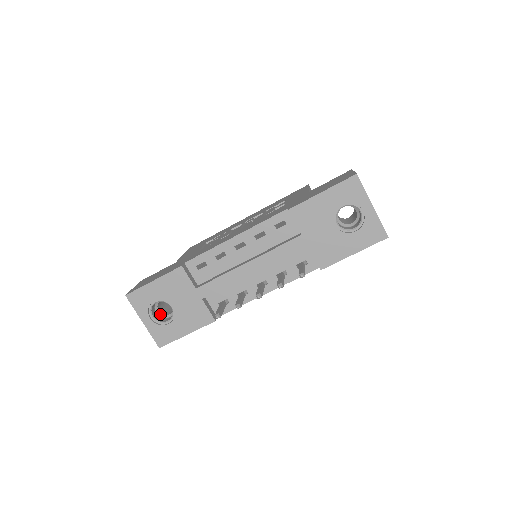
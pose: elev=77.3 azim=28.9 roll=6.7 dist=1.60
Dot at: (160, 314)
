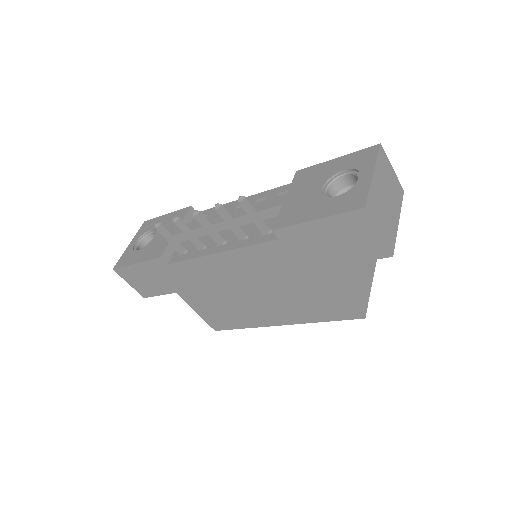
Dot at: occluded
